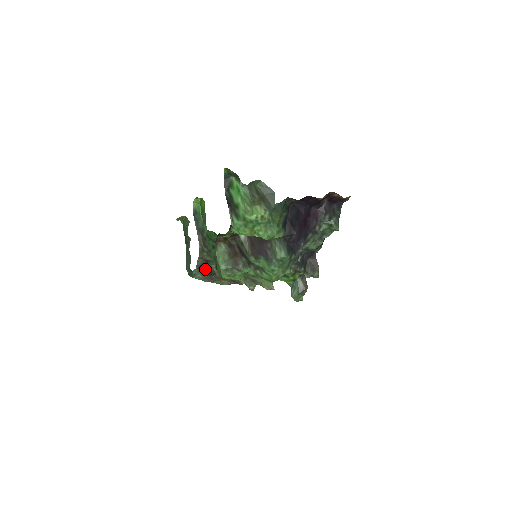
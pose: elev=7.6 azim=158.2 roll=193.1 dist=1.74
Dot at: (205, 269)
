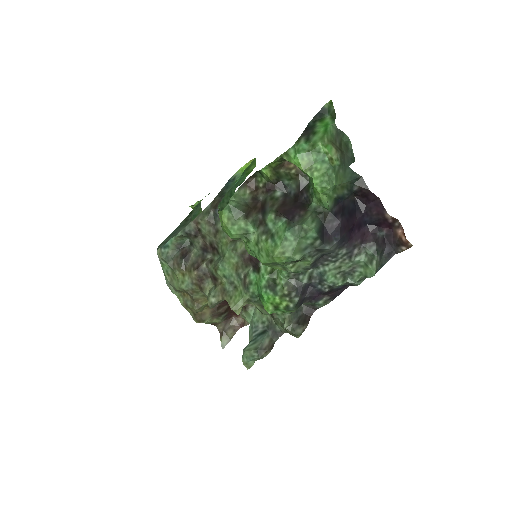
Dot at: (183, 249)
